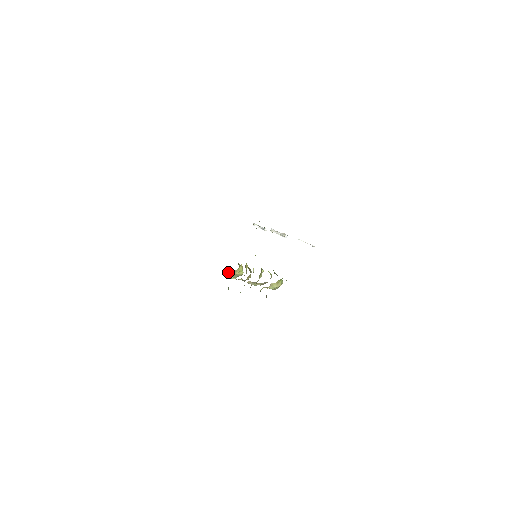
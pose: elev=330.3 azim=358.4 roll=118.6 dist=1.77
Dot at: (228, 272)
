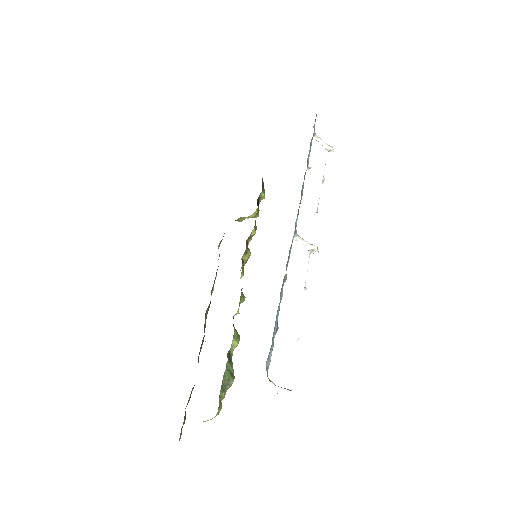
Dot at: occluded
